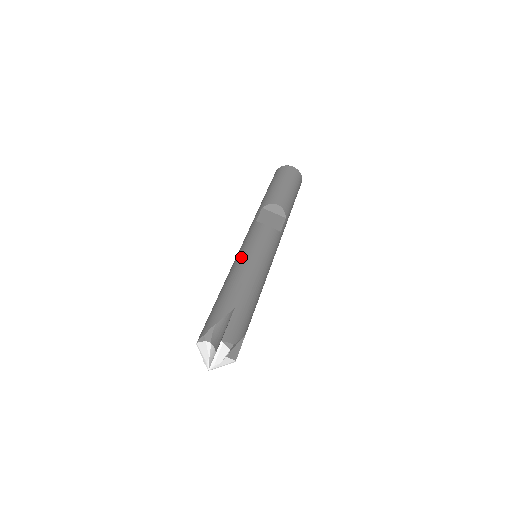
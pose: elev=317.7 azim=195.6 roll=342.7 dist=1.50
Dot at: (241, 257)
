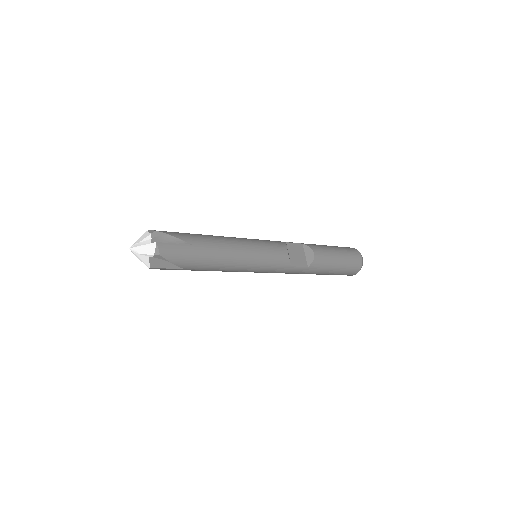
Dot at: (243, 239)
